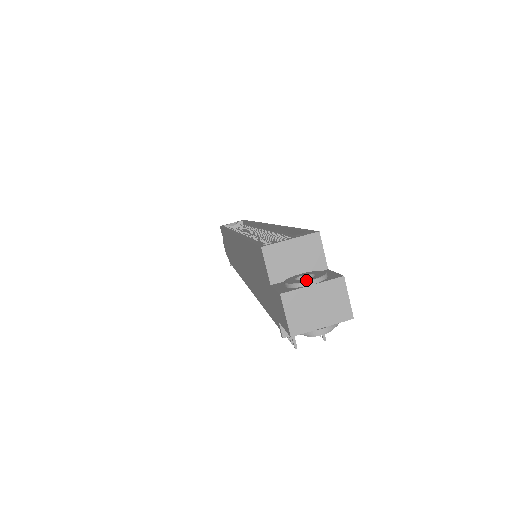
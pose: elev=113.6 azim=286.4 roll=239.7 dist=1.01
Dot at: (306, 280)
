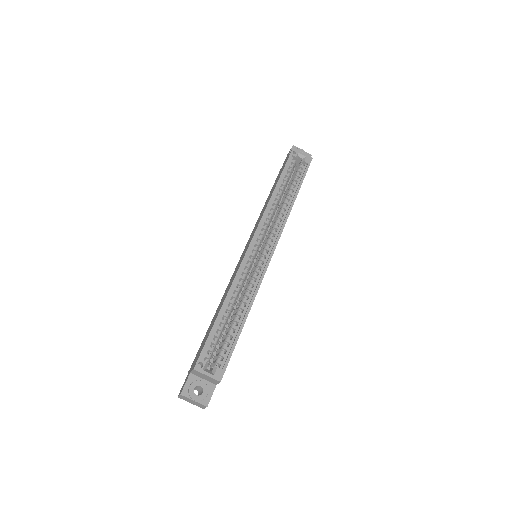
Dot at: (194, 397)
